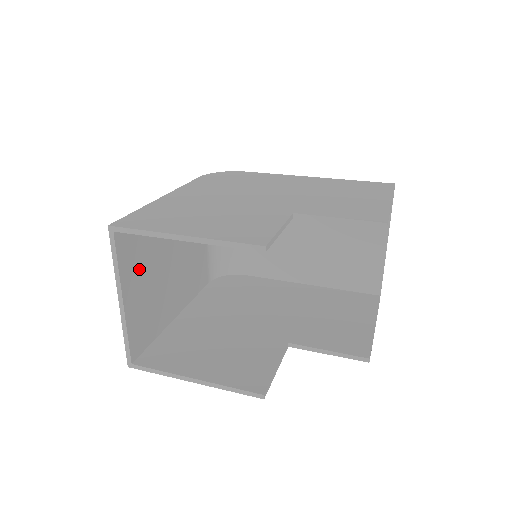
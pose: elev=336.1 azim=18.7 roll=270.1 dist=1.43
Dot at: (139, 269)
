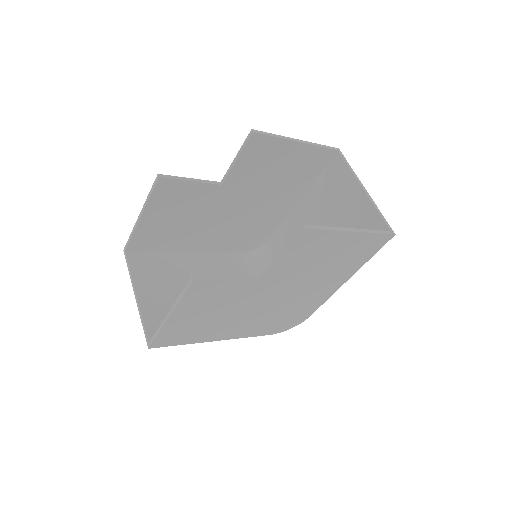
Dot at: (156, 281)
